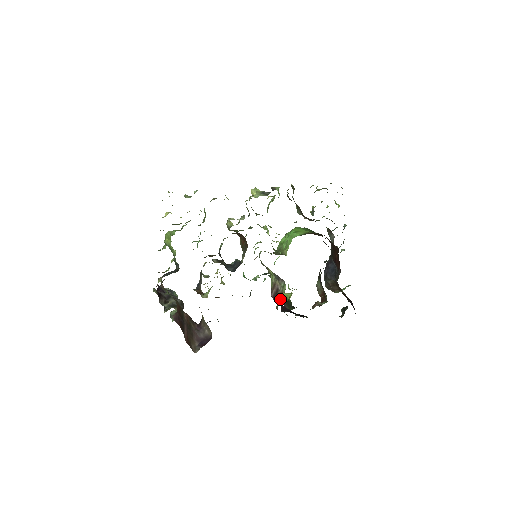
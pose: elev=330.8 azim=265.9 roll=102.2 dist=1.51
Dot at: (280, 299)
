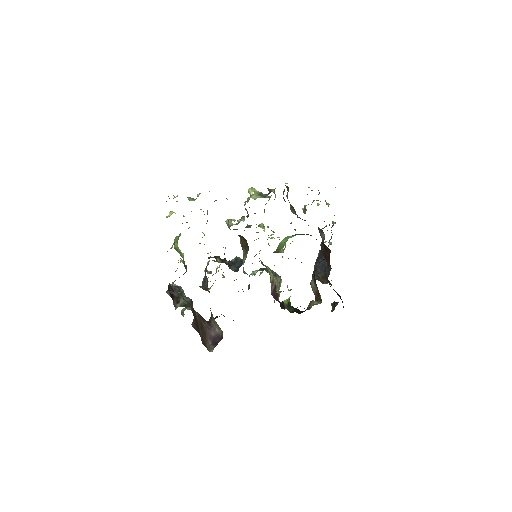
Dot at: (278, 295)
